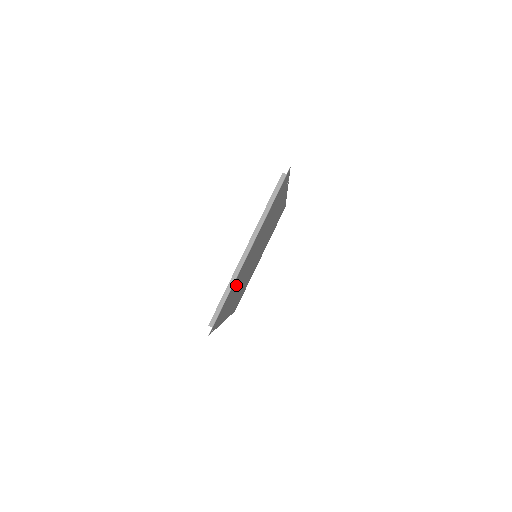
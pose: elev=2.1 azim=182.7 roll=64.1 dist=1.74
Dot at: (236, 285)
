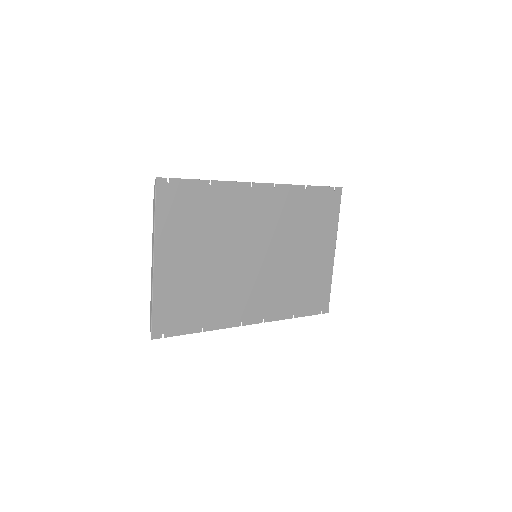
Dot at: (187, 292)
